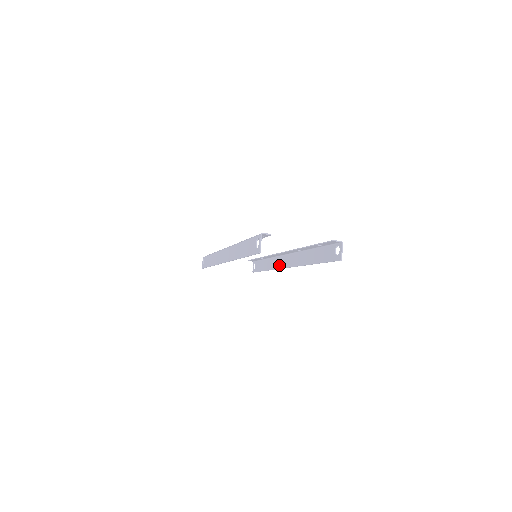
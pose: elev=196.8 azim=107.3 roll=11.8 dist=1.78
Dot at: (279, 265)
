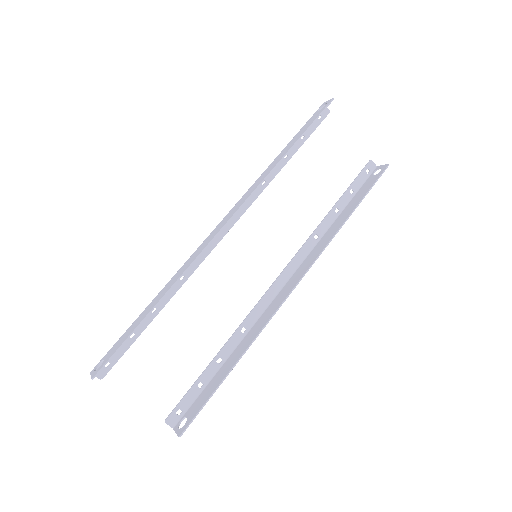
Dot at: (275, 307)
